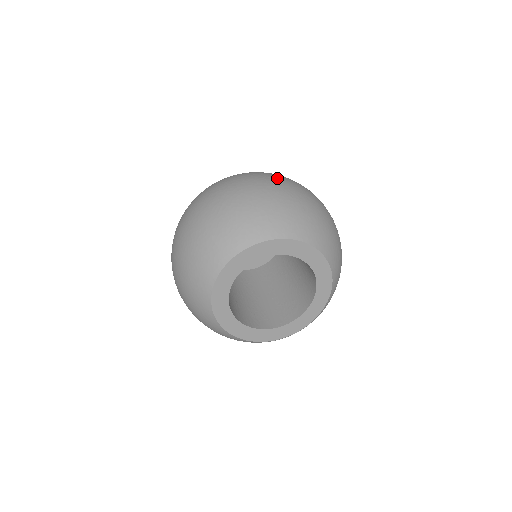
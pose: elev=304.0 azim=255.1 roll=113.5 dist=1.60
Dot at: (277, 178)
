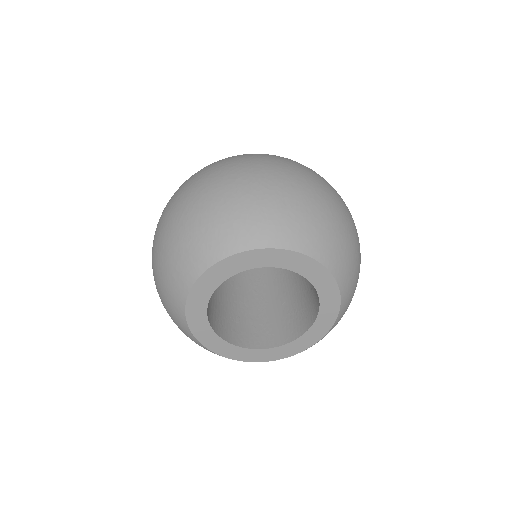
Dot at: (254, 163)
